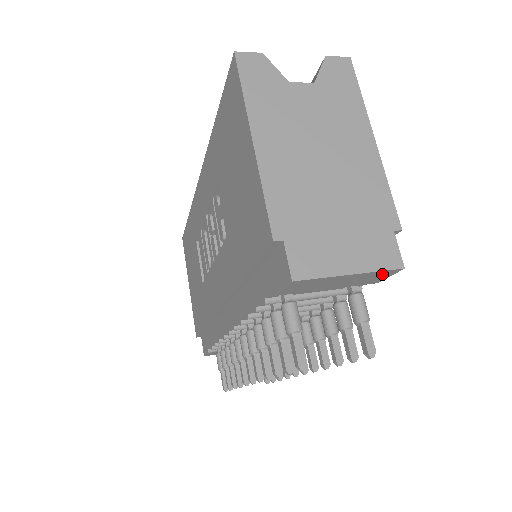
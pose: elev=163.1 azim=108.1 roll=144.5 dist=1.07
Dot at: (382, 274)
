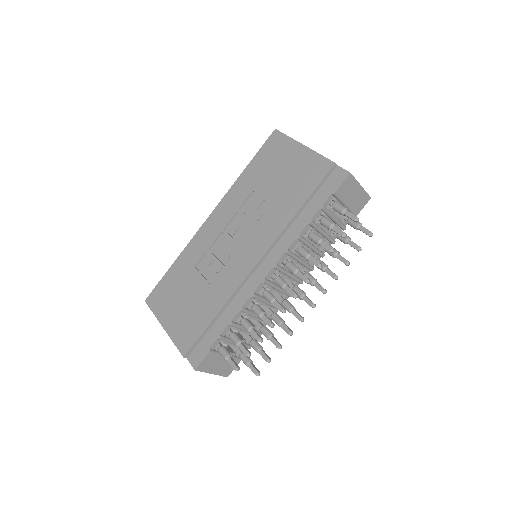
Dot at: (364, 199)
